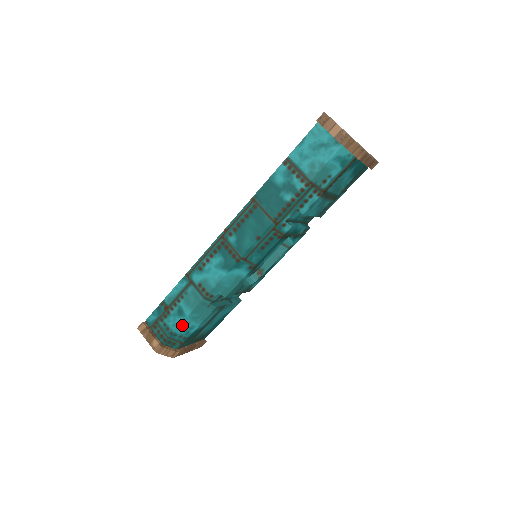
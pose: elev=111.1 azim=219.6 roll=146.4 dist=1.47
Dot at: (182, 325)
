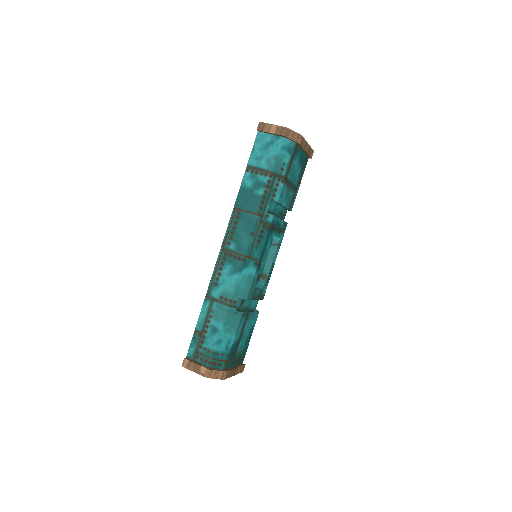
Dot at: (220, 341)
